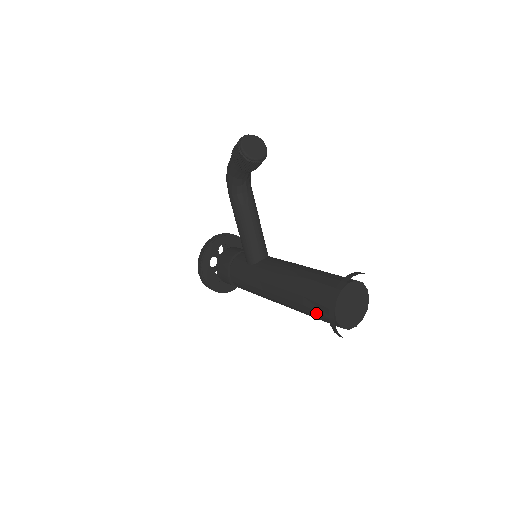
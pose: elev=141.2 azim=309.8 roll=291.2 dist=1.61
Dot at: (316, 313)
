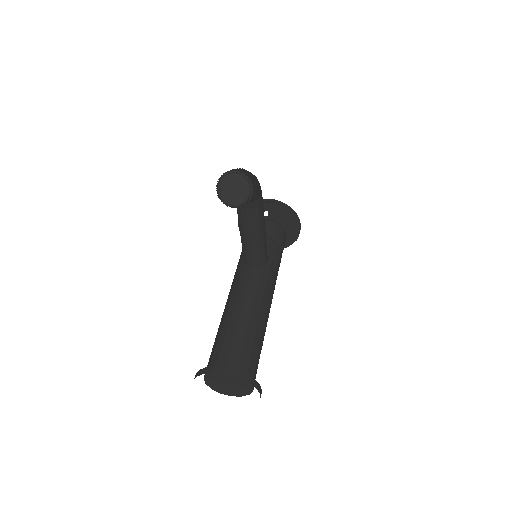
Dot at: occluded
